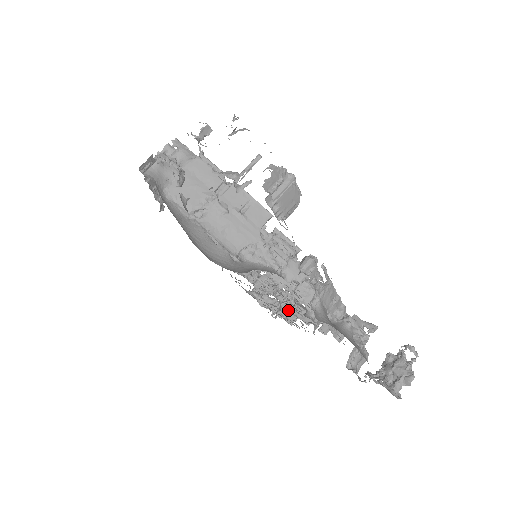
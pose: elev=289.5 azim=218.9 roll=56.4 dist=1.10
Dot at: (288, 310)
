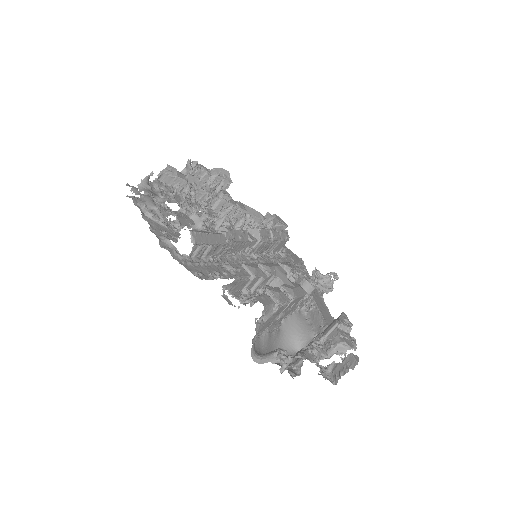
Dot at: occluded
